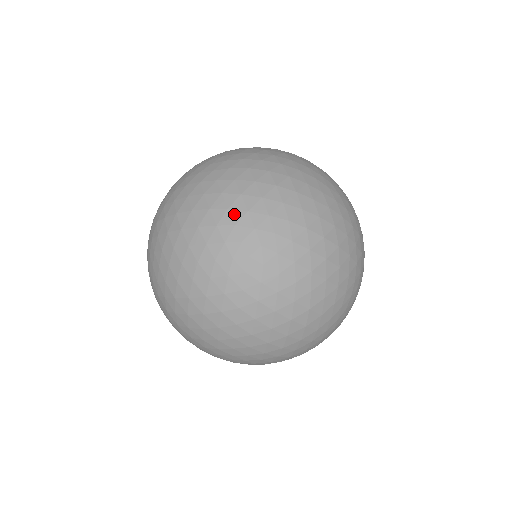
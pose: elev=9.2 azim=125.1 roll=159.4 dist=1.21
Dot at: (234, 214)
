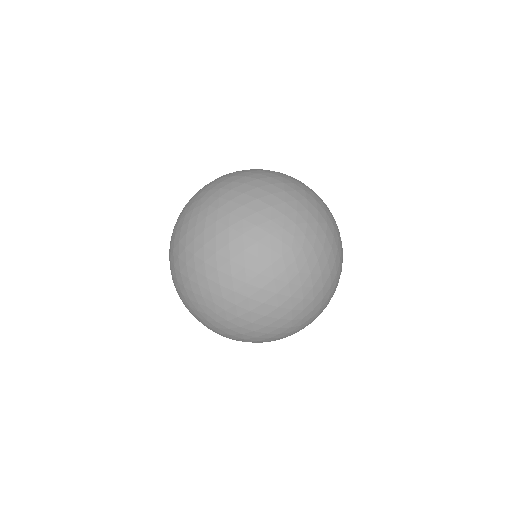
Dot at: (198, 276)
